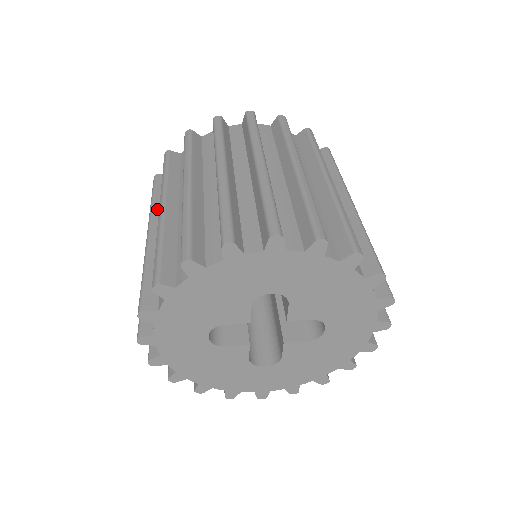
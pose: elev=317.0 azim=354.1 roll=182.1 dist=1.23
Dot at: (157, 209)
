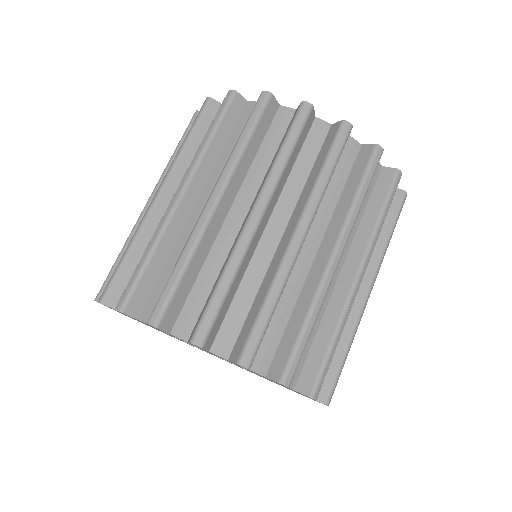
Dot at: (207, 160)
